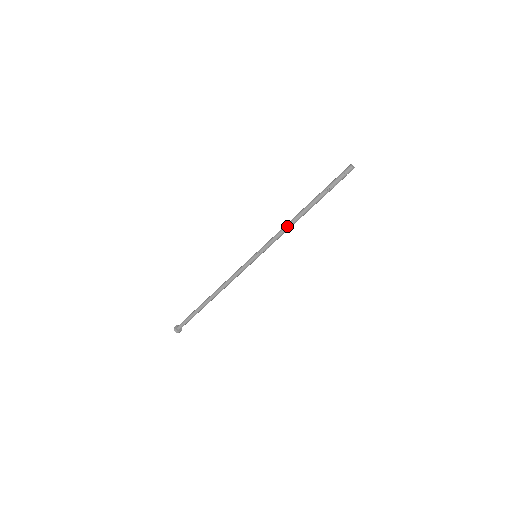
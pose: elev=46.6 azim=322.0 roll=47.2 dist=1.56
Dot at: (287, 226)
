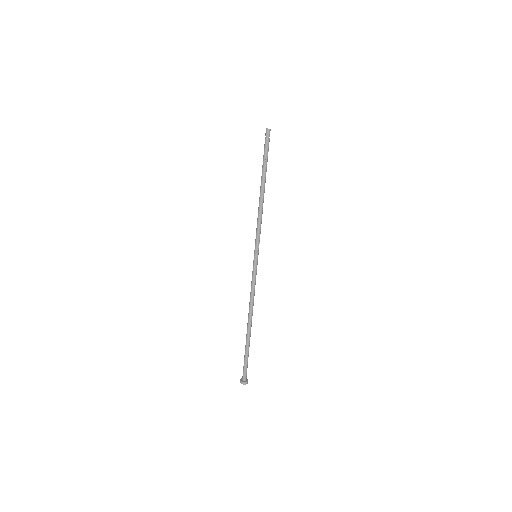
Dot at: (260, 211)
